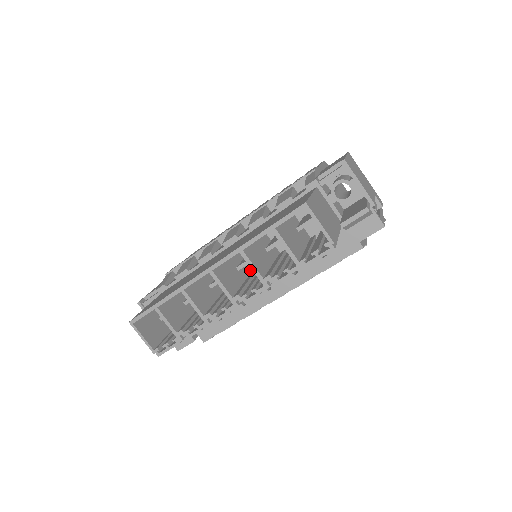
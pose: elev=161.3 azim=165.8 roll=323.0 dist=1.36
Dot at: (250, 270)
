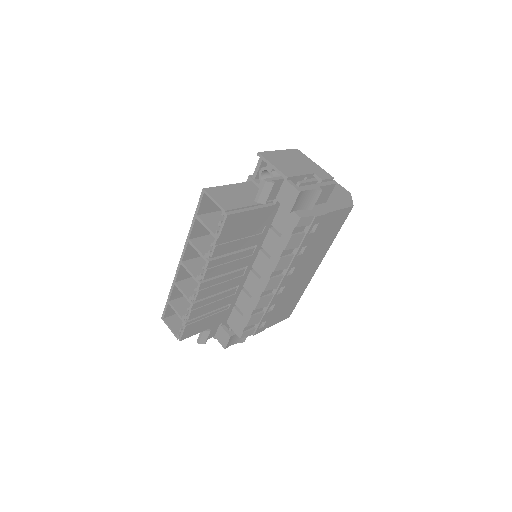
Dot at: occluded
